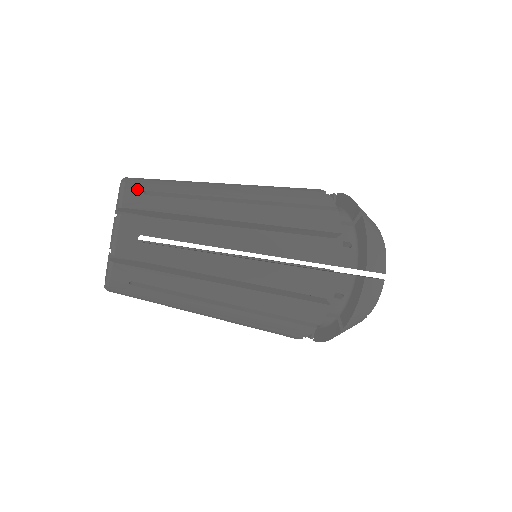
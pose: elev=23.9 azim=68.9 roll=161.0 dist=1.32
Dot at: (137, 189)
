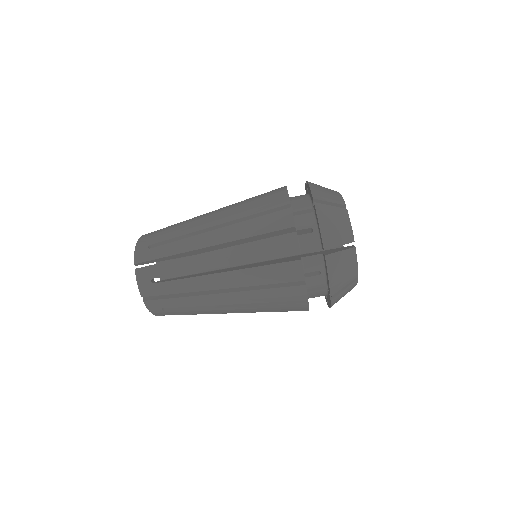
Dot at: (144, 246)
